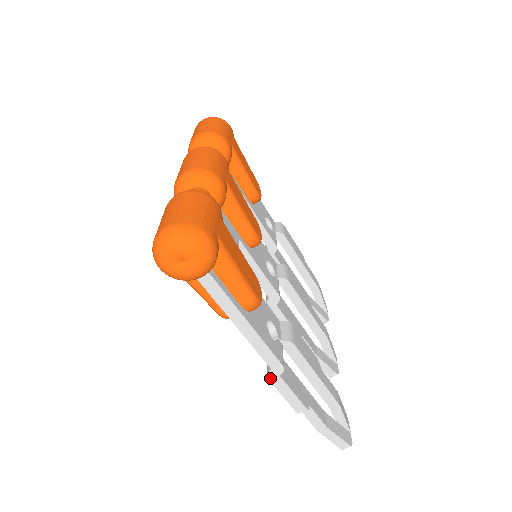
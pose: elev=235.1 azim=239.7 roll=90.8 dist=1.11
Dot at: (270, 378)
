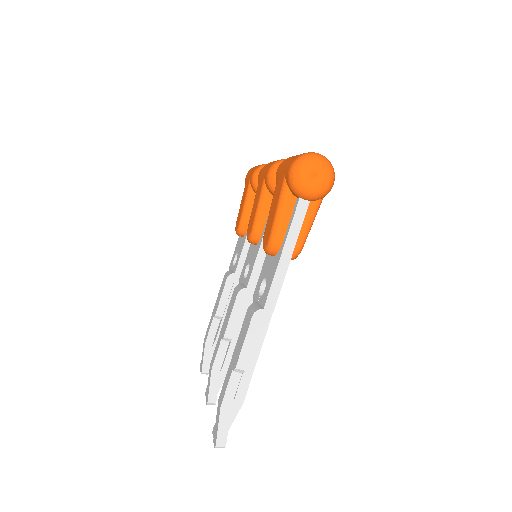
Dot at: (254, 316)
